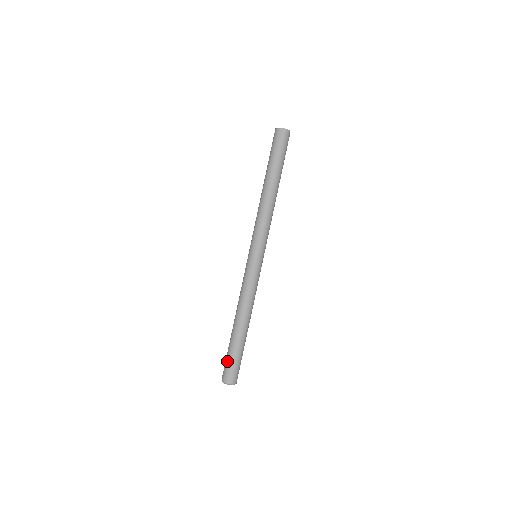
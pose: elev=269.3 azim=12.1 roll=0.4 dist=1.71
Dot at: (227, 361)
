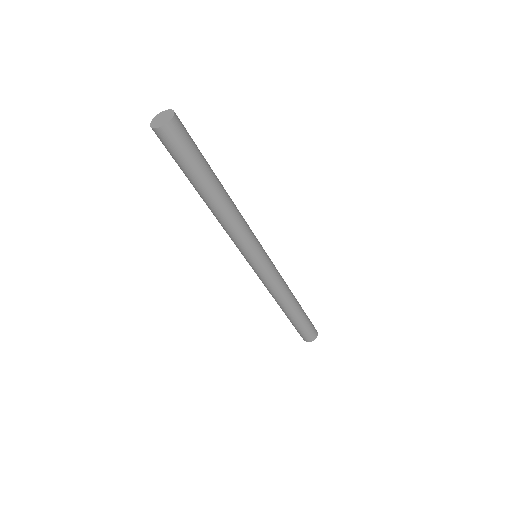
Dot at: occluded
